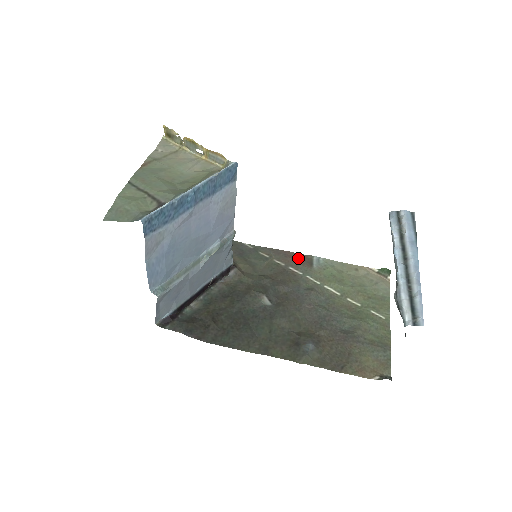
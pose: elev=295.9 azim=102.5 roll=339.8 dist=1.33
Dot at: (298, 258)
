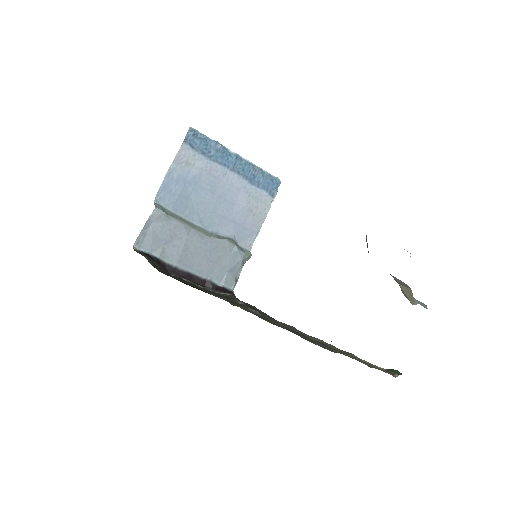
Dot at: occluded
